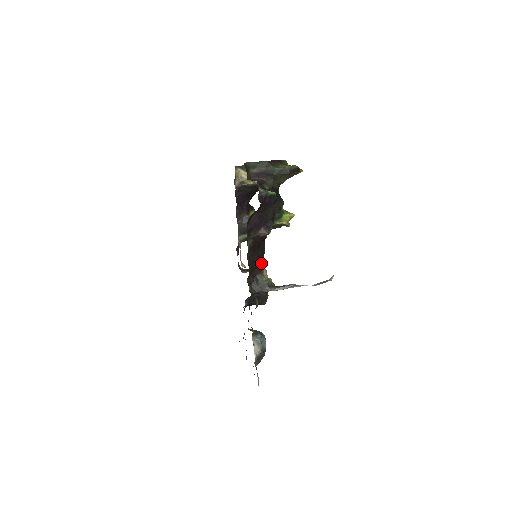
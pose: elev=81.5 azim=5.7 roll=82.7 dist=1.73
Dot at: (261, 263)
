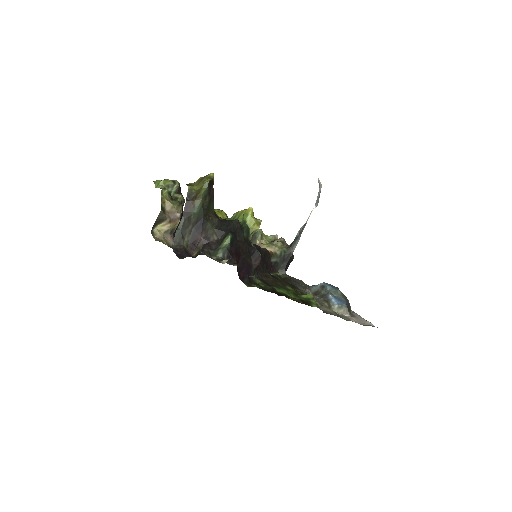
Dot at: (265, 254)
